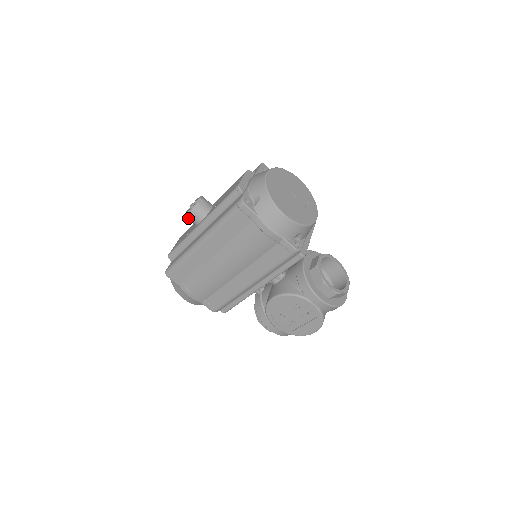
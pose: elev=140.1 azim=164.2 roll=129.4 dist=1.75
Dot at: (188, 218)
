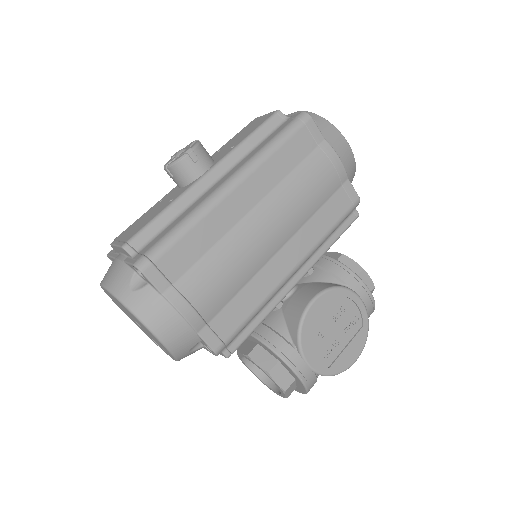
Dot at: (184, 163)
